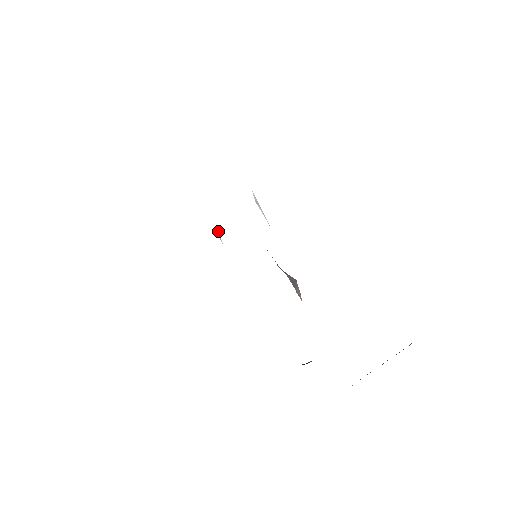
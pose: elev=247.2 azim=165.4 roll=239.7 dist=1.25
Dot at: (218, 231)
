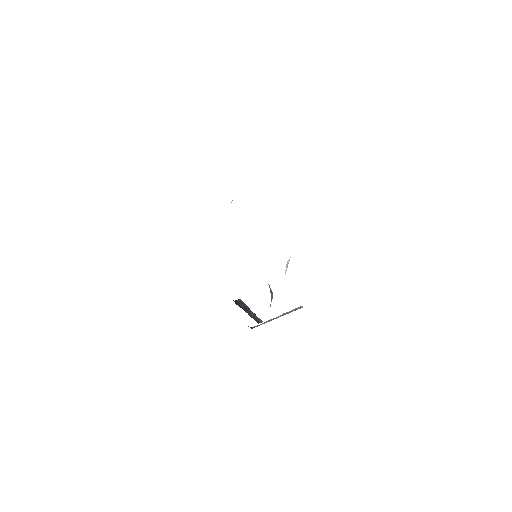
Dot at: occluded
